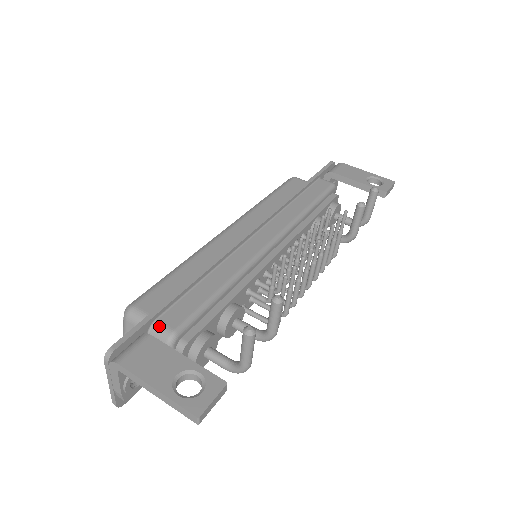
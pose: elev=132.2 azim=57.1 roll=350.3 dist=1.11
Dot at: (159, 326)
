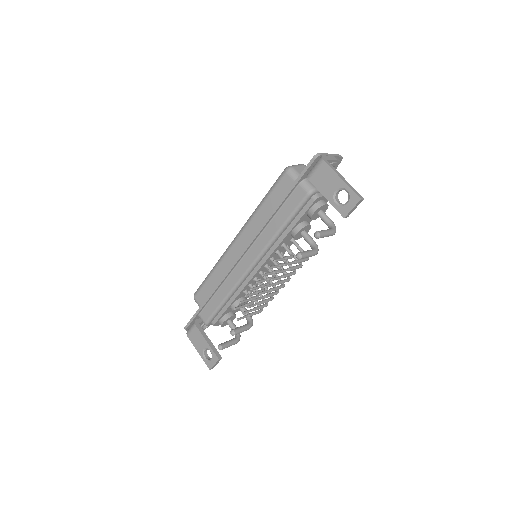
Dot at: (200, 318)
